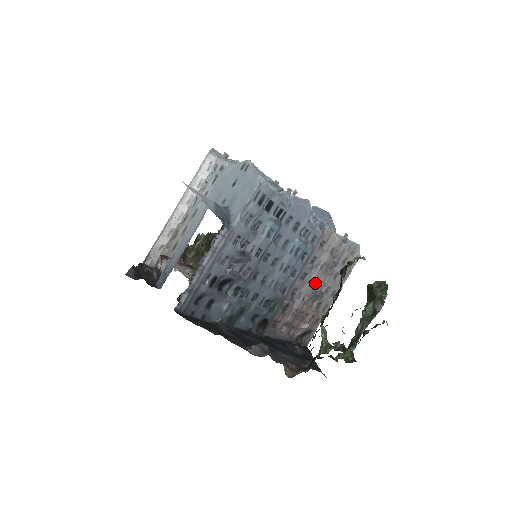
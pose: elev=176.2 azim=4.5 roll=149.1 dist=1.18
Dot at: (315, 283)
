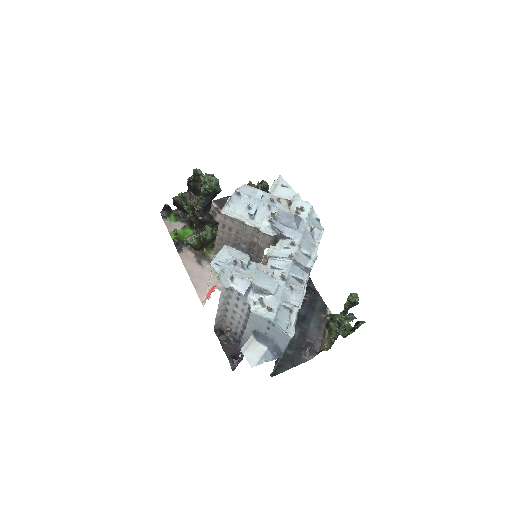
Dot at: occluded
